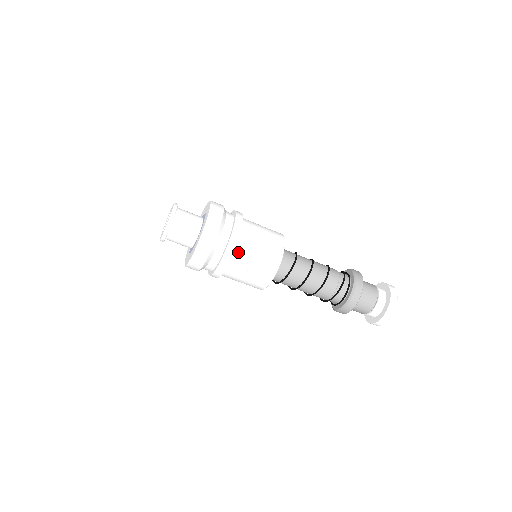
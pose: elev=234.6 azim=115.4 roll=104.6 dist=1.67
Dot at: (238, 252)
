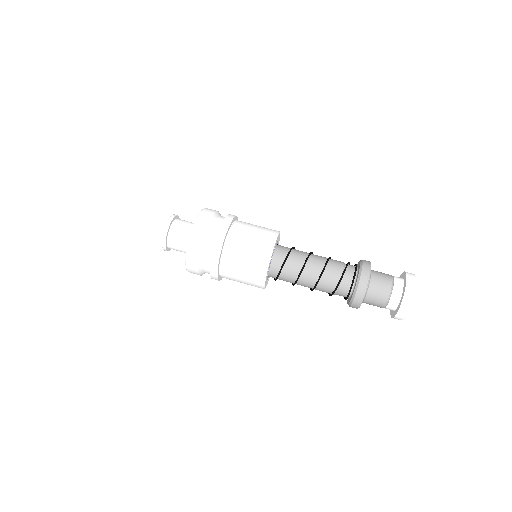
Dot at: (237, 223)
